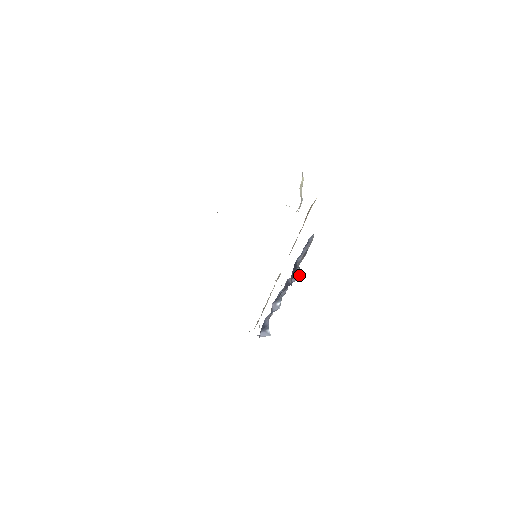
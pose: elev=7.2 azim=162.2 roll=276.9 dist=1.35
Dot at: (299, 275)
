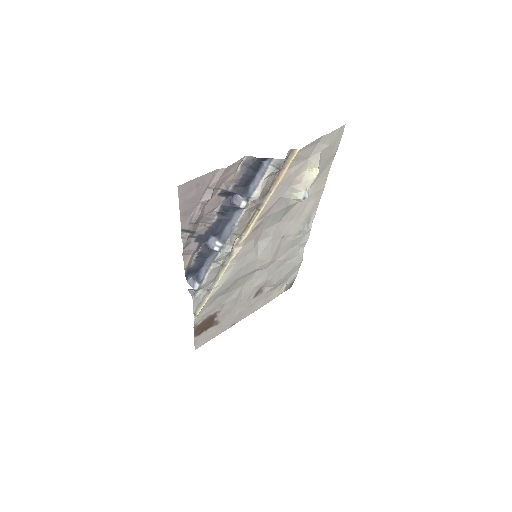
Dot at: (241, 200)
